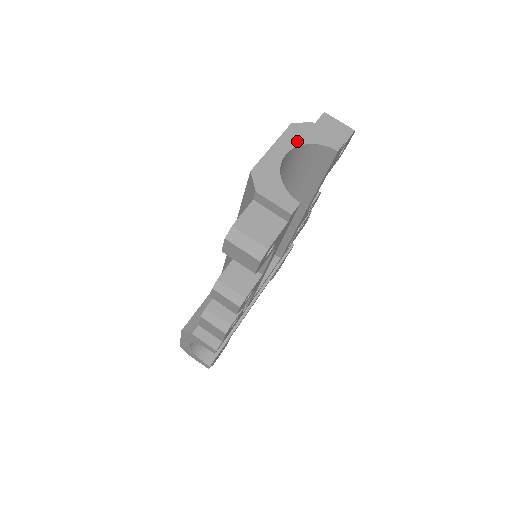
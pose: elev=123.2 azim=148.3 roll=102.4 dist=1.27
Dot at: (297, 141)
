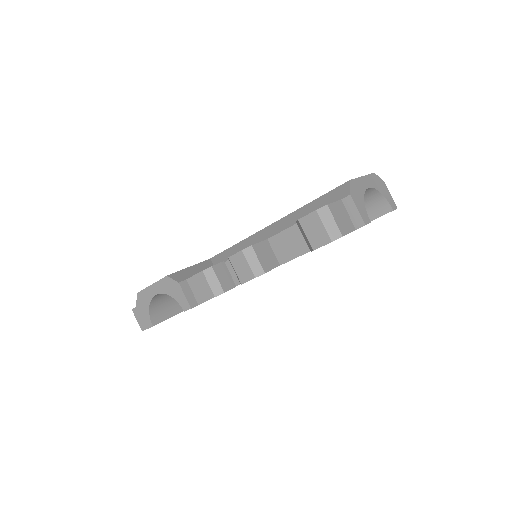
Dot at: (375, 185)
